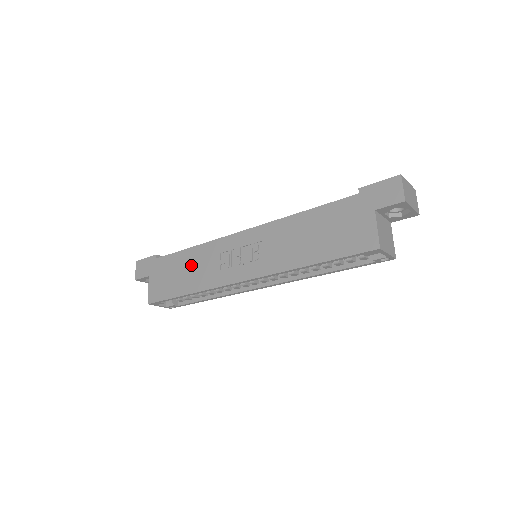
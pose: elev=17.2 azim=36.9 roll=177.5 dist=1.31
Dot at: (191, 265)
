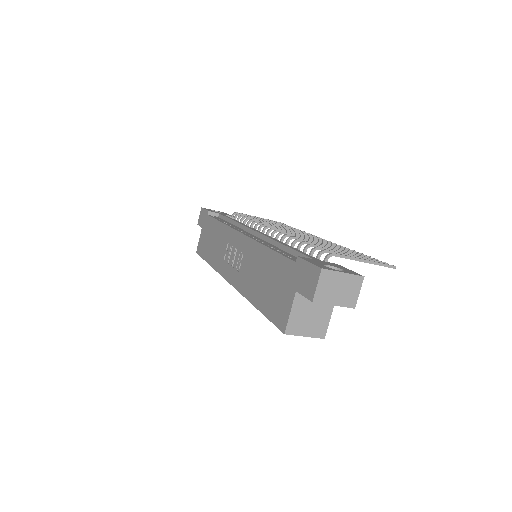
Dot at: (216, 239)
